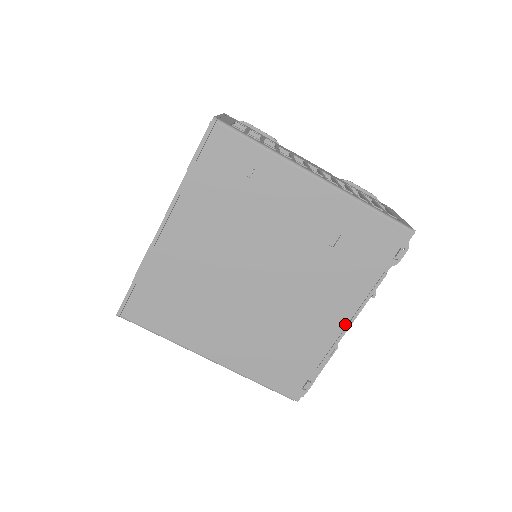
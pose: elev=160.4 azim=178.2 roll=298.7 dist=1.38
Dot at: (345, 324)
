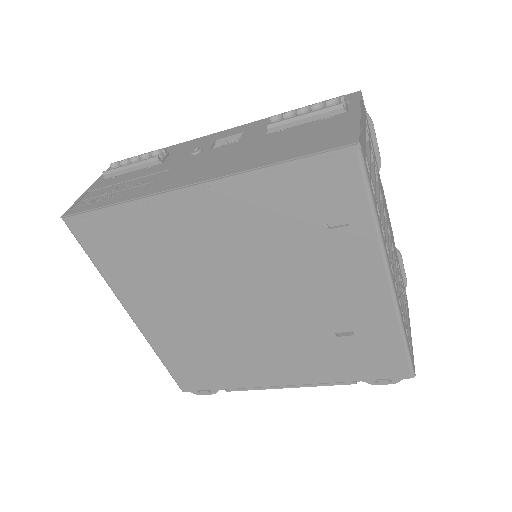
Dot at: (282, 384)
